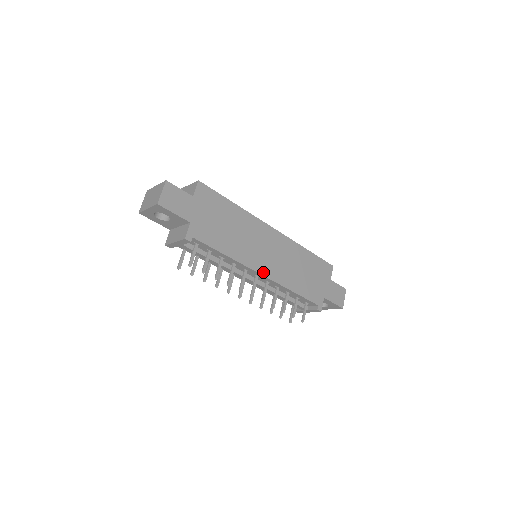
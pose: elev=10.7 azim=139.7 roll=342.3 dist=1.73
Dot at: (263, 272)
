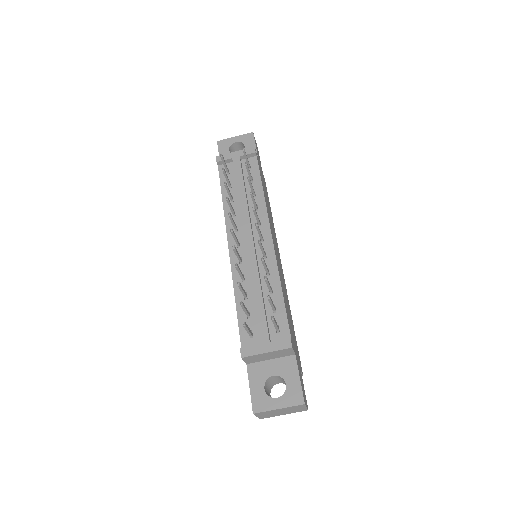
Dot at: occluded
